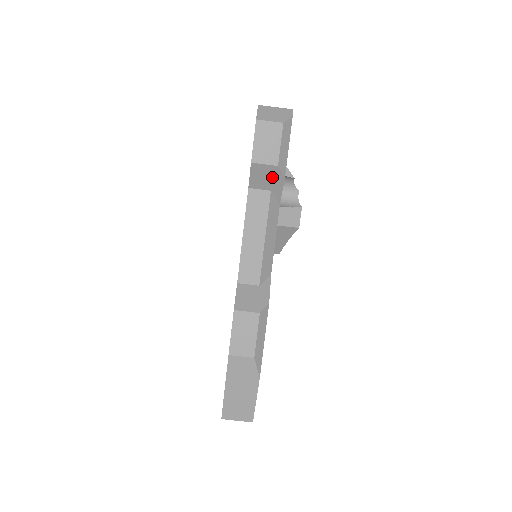
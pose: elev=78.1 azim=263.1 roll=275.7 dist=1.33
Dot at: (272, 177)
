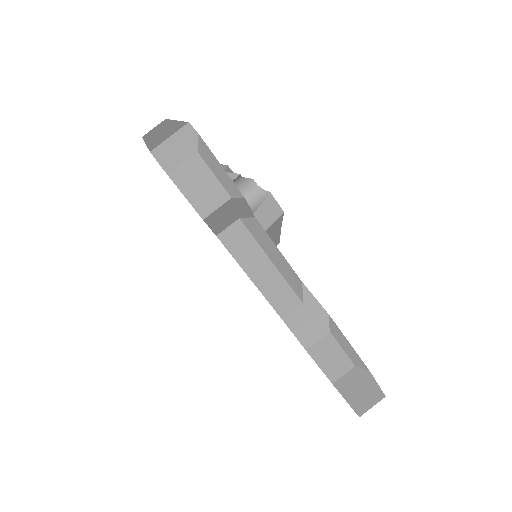
Dot at: (232, 209)
